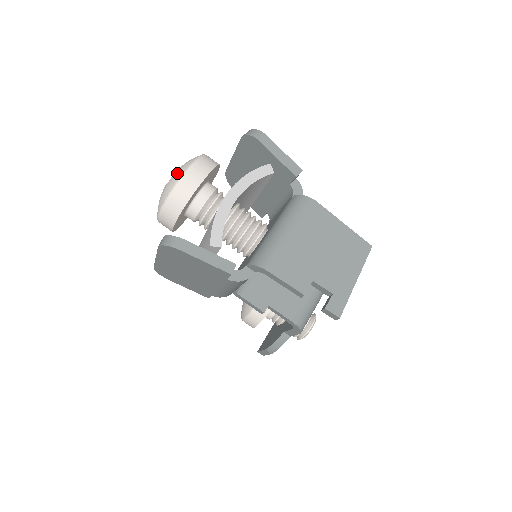
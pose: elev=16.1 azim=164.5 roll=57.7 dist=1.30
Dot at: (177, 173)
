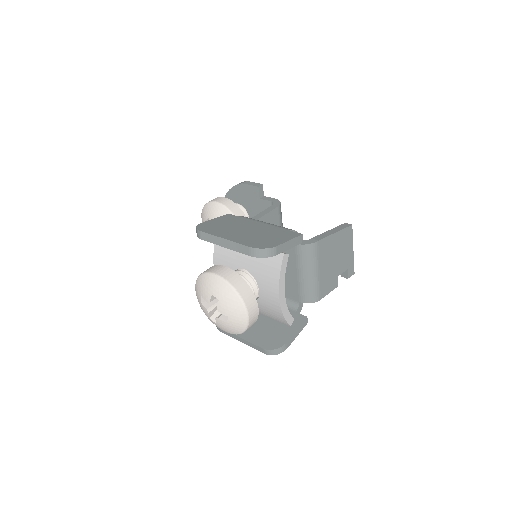
Dot at: (237, 319)
